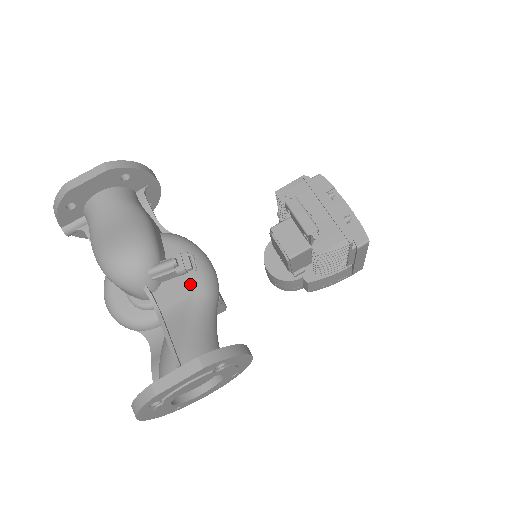
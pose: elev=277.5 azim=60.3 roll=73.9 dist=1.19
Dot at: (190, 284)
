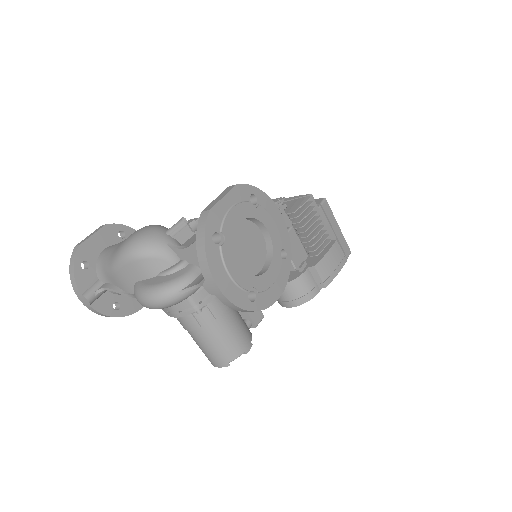
Dot at: occluded
